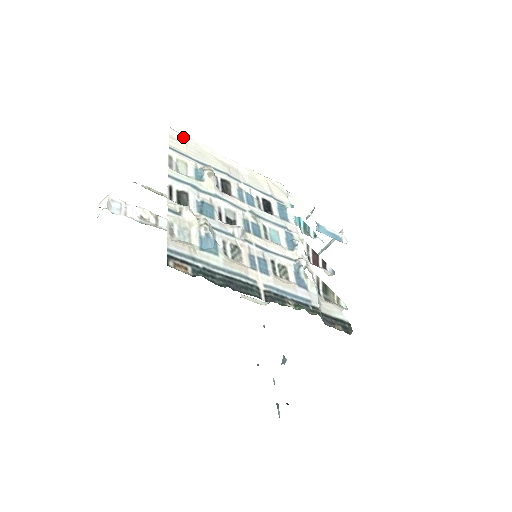
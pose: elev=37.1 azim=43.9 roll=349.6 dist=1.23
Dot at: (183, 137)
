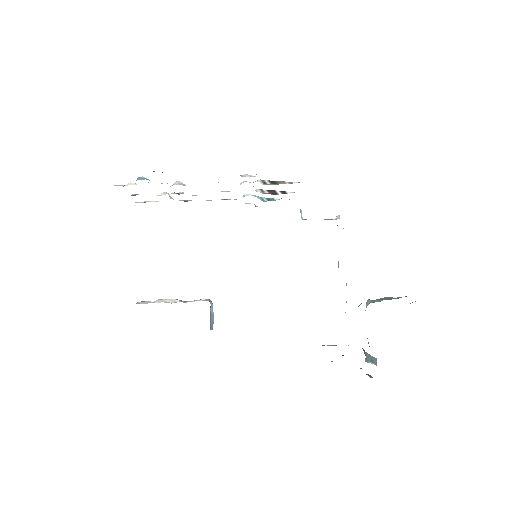
Dot at: occluded
